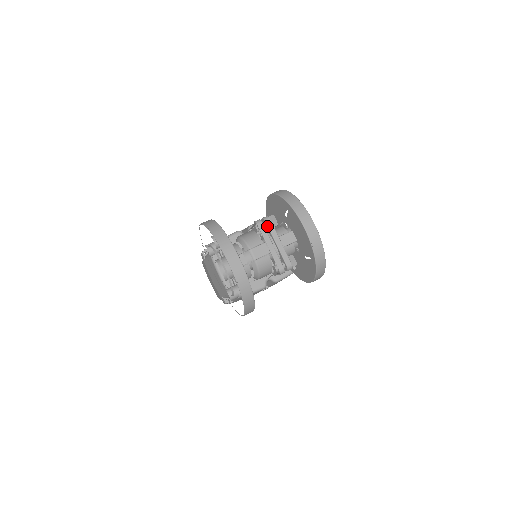
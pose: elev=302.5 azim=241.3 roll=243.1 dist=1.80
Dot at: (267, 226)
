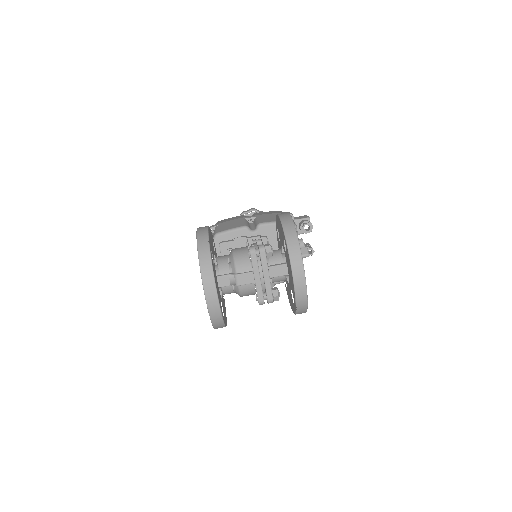
Dot at: (260, 256)
